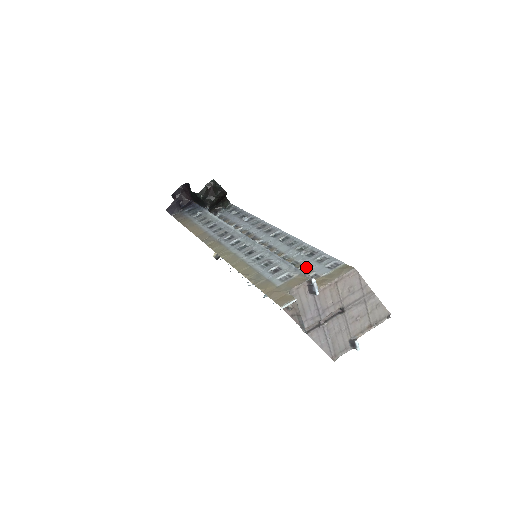
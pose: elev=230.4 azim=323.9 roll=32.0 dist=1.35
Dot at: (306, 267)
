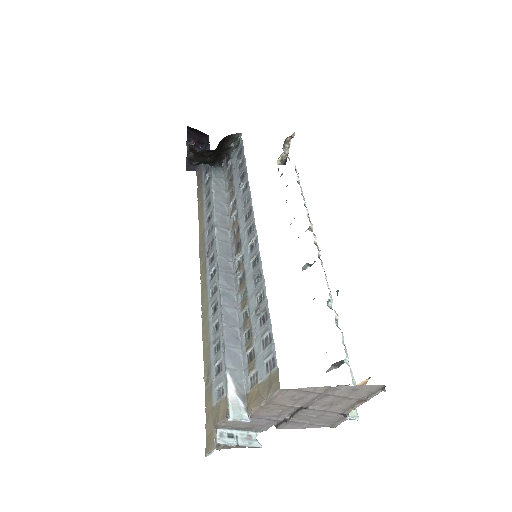
Dot at: (254, 351)
